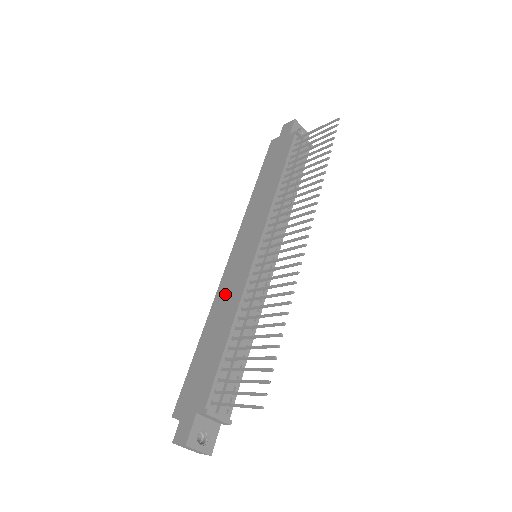
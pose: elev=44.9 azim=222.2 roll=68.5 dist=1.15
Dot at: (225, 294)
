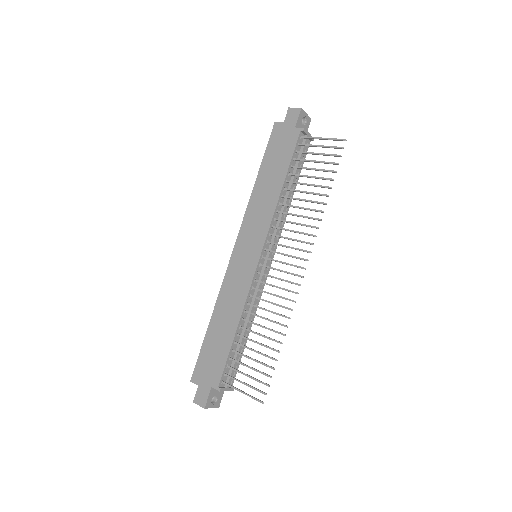
Dot at: (230, 291)
